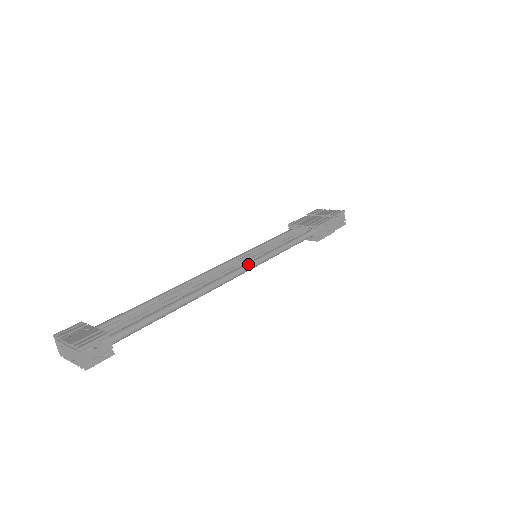
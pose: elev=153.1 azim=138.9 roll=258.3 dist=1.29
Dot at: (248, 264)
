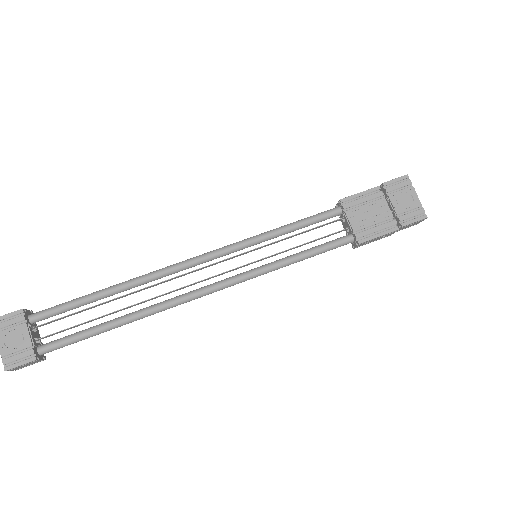
Dot at: (231, 283)
